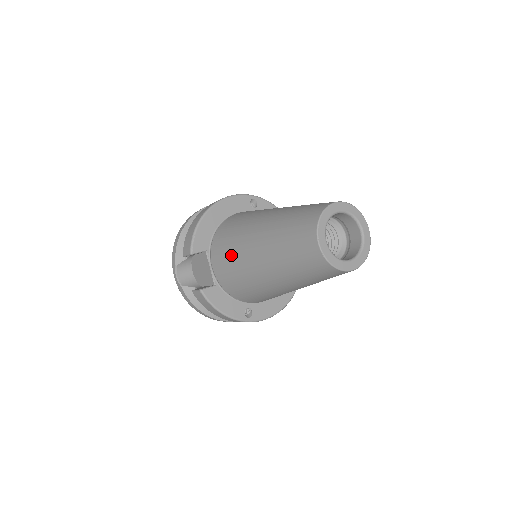
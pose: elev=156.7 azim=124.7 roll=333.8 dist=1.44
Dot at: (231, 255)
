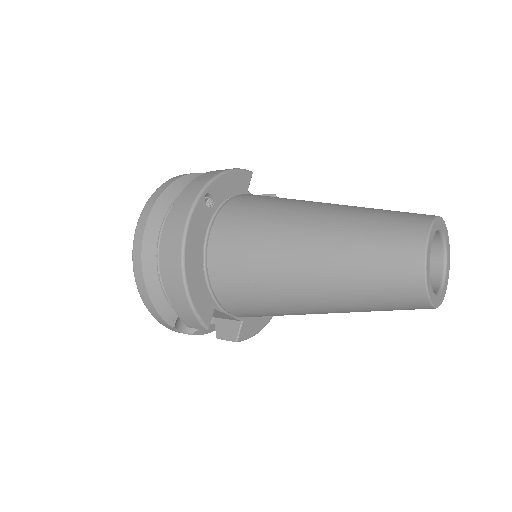
Dot at: (266, 310)
